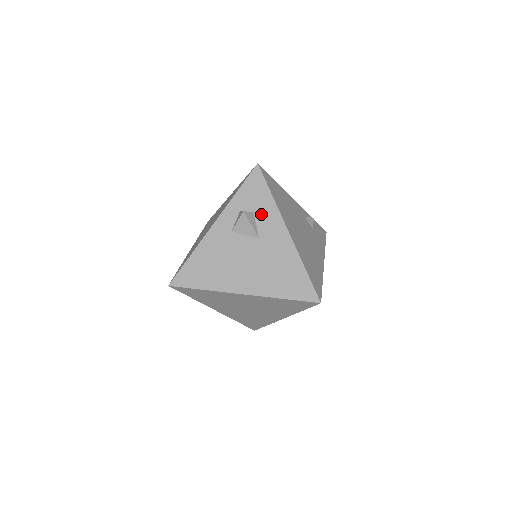
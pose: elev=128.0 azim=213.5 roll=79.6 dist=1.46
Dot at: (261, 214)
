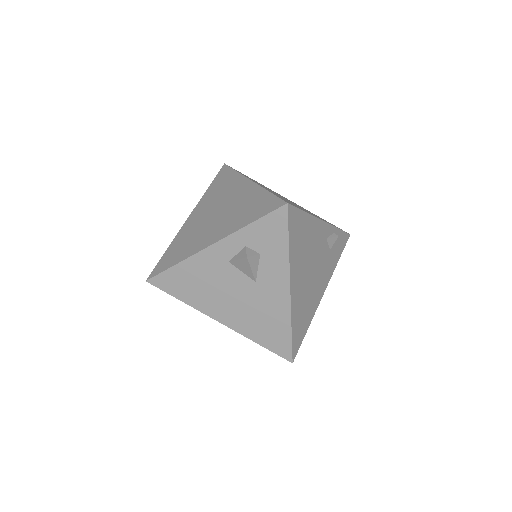
Dot at: (268, 260)
